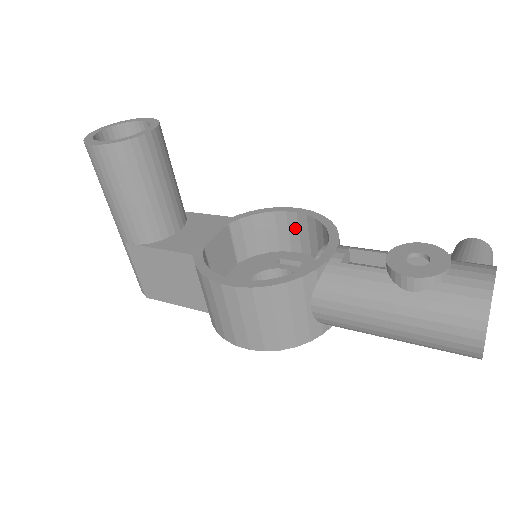
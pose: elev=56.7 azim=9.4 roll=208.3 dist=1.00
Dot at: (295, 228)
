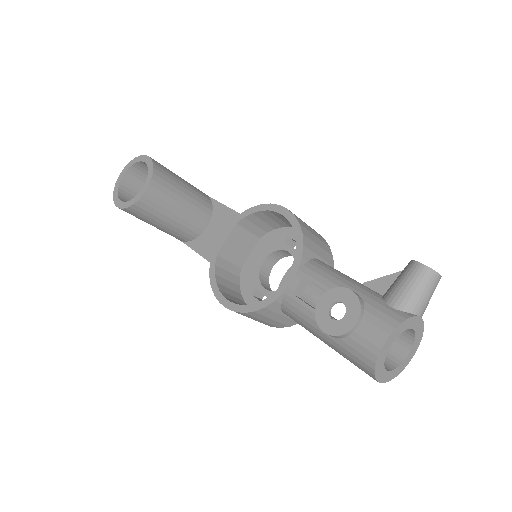
Dot at: occluded
